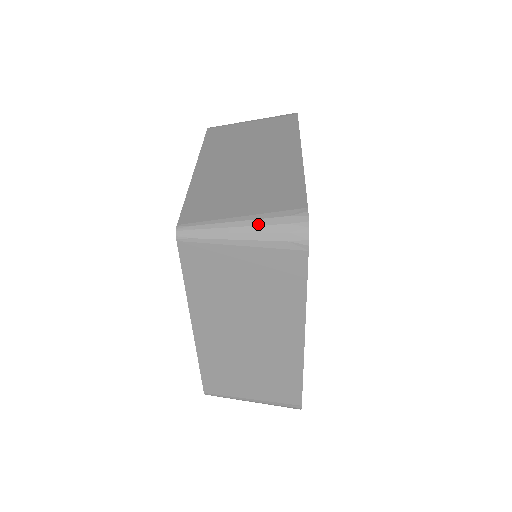
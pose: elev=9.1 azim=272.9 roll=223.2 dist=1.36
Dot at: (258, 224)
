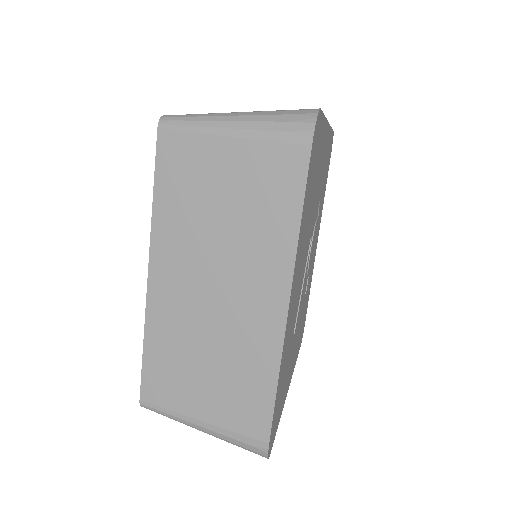
Dot at: (218, 436)
